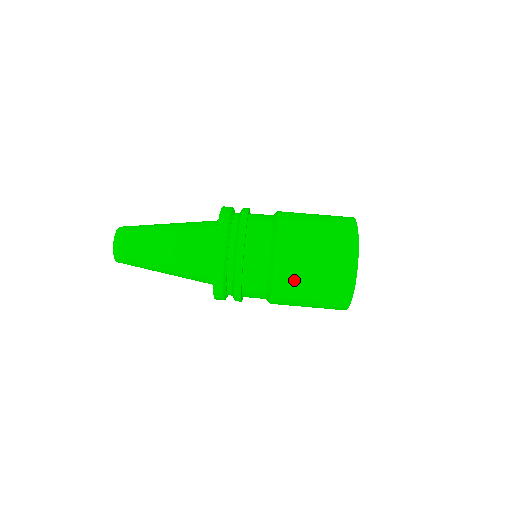
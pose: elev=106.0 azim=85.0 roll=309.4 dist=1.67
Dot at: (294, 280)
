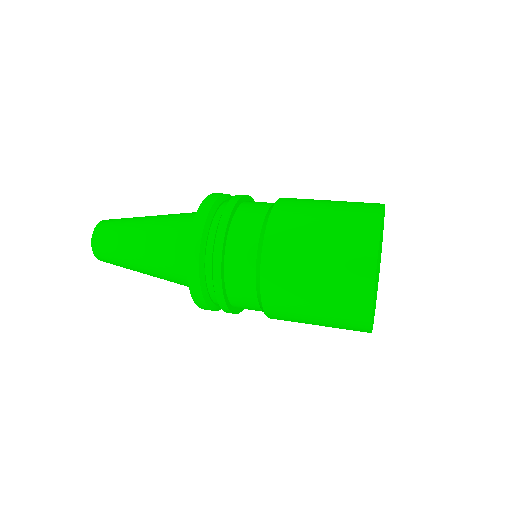
Dot at: (288, 272)
